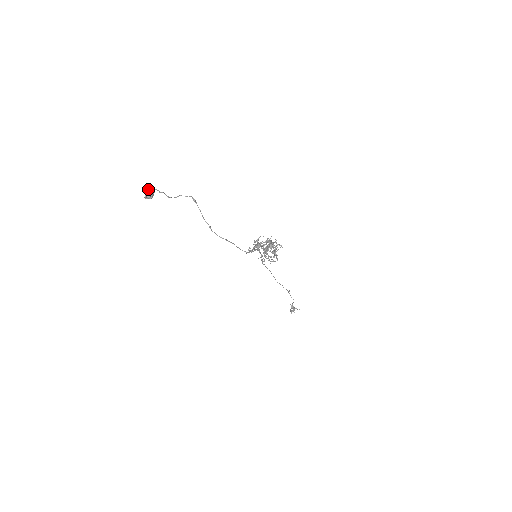
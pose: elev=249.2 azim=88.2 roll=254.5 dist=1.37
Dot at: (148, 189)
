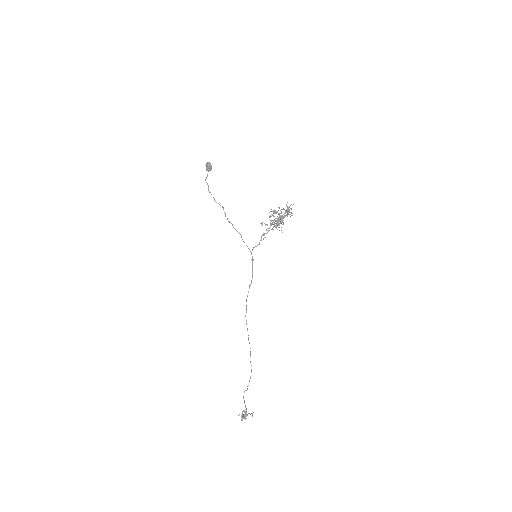
Dot at: (210, 164)
